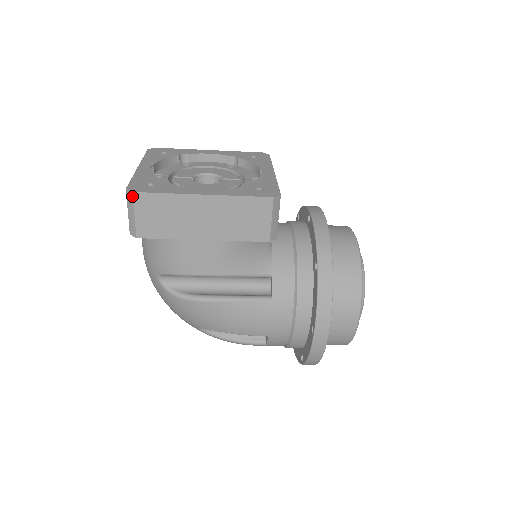
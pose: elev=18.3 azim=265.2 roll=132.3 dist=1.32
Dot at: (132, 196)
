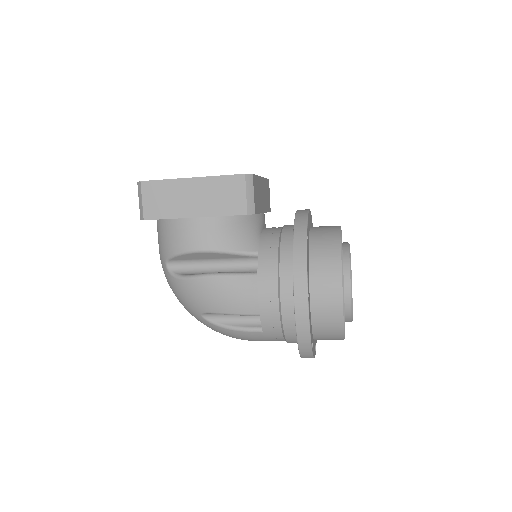
Dot at: (140, 185)
